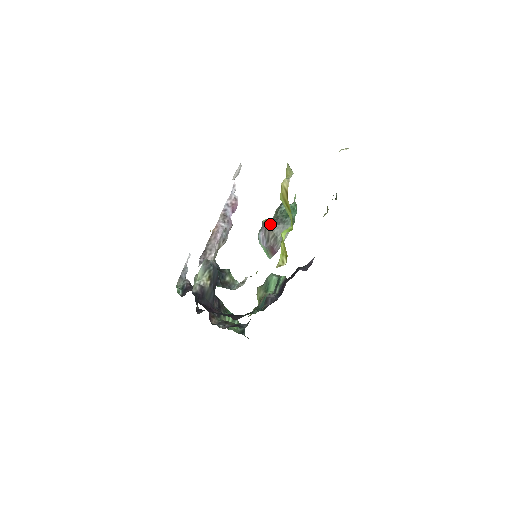
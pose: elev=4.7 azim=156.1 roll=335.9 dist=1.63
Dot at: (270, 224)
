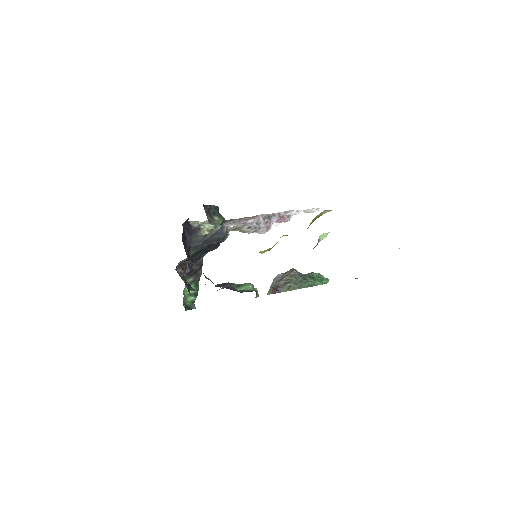
Dot at: (294, 270)
